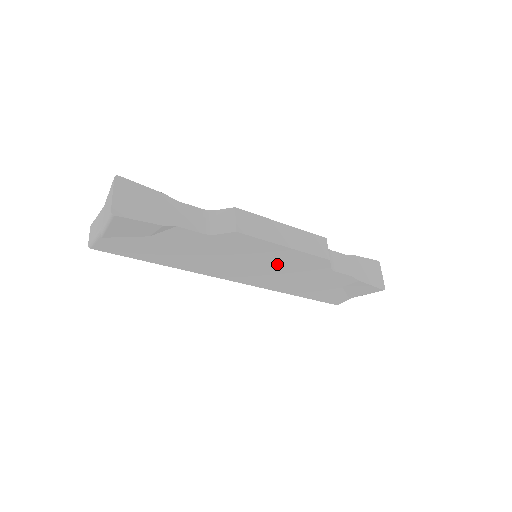
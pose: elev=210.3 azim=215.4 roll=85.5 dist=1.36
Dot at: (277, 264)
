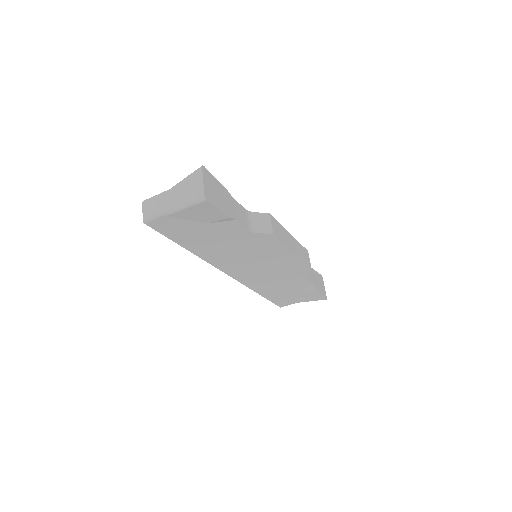
Dot at: (274, 266)
